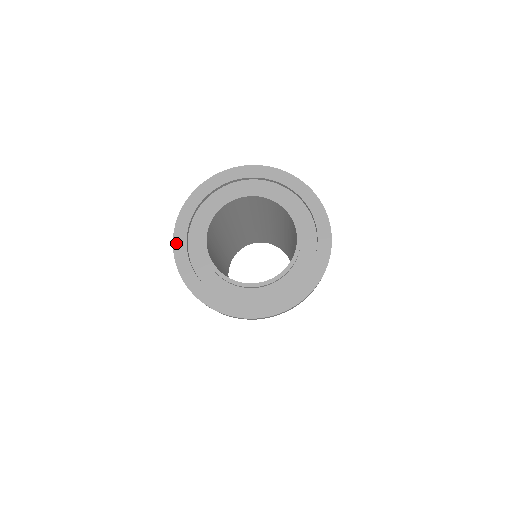
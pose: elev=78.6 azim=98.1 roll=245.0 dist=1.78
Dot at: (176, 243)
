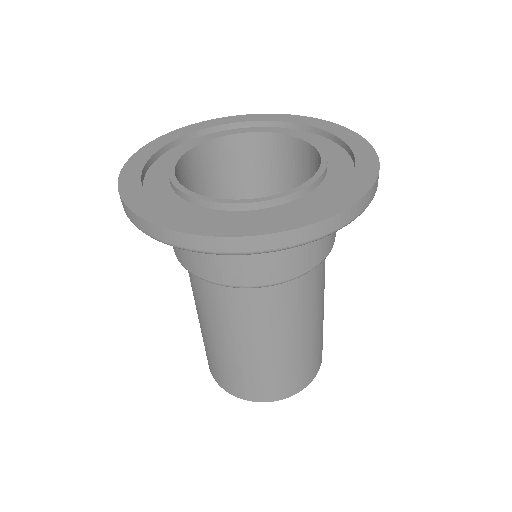
Dot at: (128, 167)
